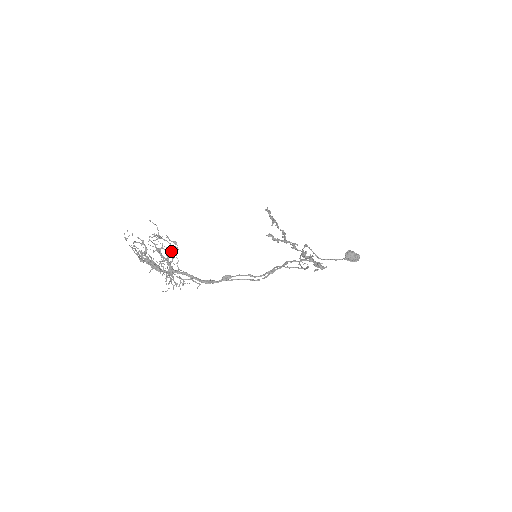
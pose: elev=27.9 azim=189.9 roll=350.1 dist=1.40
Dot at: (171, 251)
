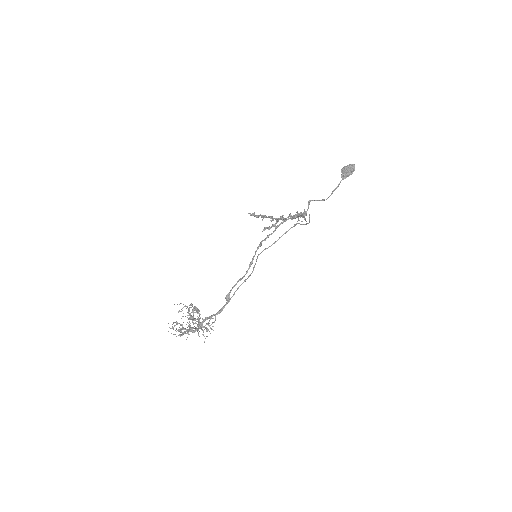
Dot at: occluded
